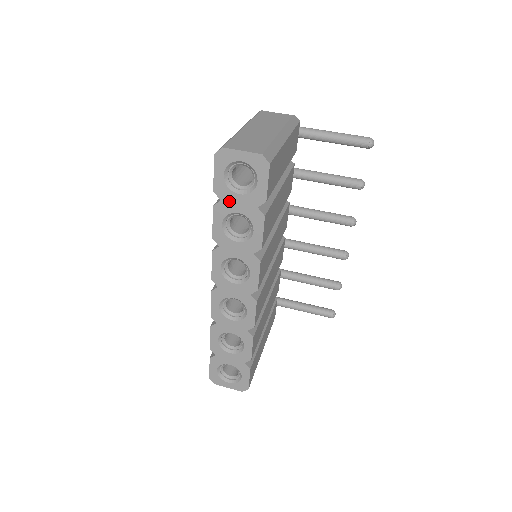
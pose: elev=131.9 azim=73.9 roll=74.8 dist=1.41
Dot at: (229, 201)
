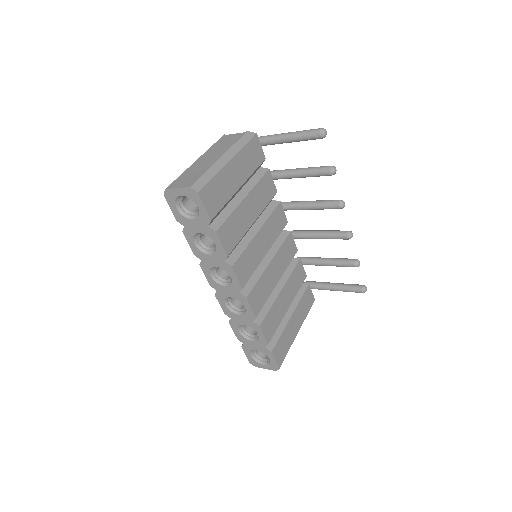
Dot at: (189, 226)
